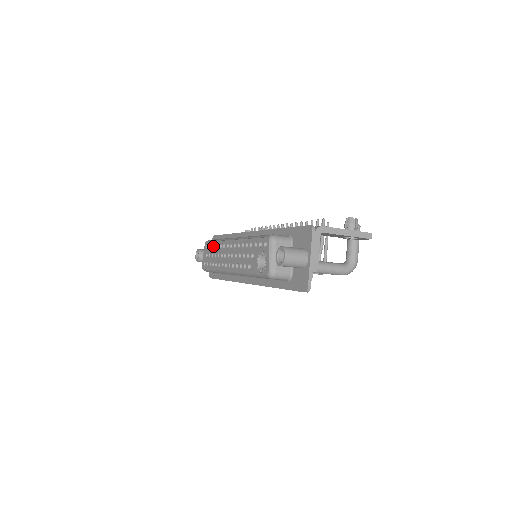
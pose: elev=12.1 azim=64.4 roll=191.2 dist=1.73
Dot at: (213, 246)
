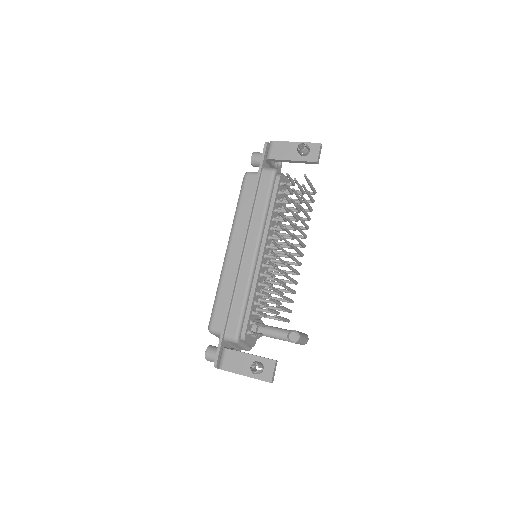
Dot at: occluded
